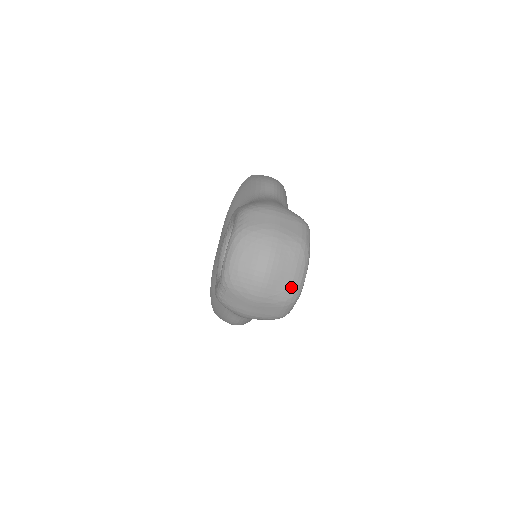
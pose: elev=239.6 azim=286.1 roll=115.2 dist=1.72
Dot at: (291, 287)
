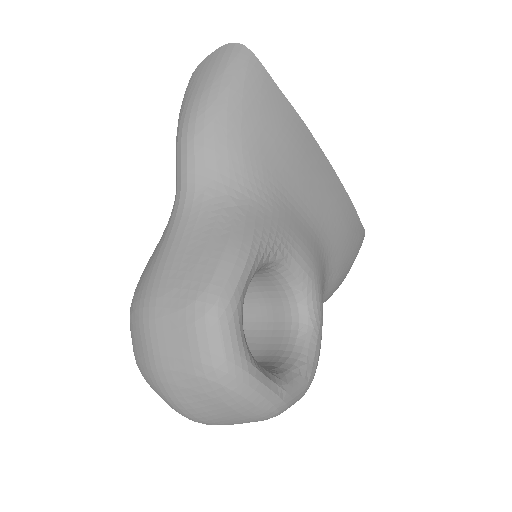
Dot at: (249, 417)
